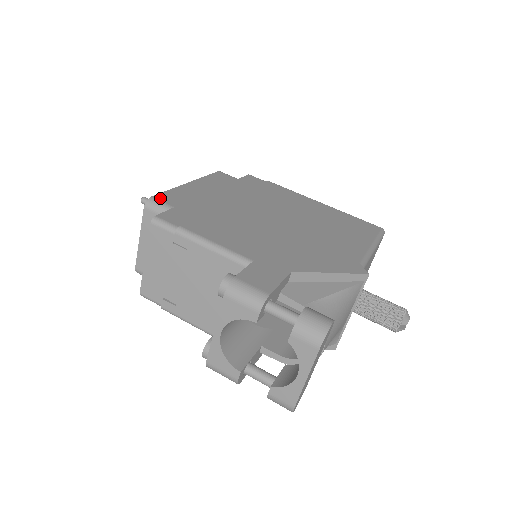
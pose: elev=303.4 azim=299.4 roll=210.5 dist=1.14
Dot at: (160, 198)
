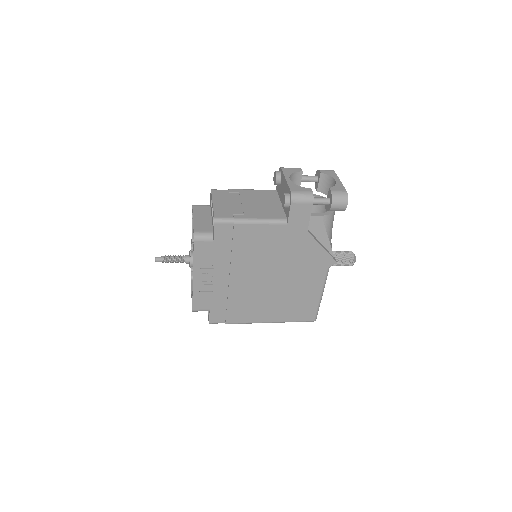
Dot at: occluded
